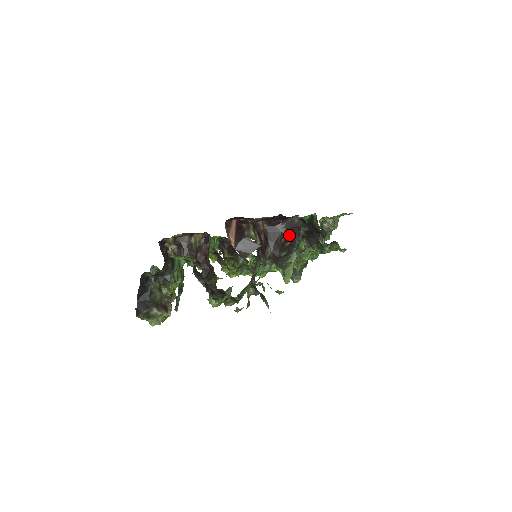
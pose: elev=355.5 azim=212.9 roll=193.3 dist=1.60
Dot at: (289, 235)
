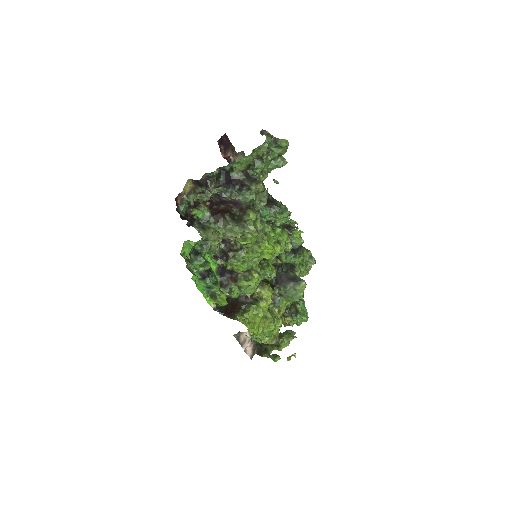
Dot at: occluded
